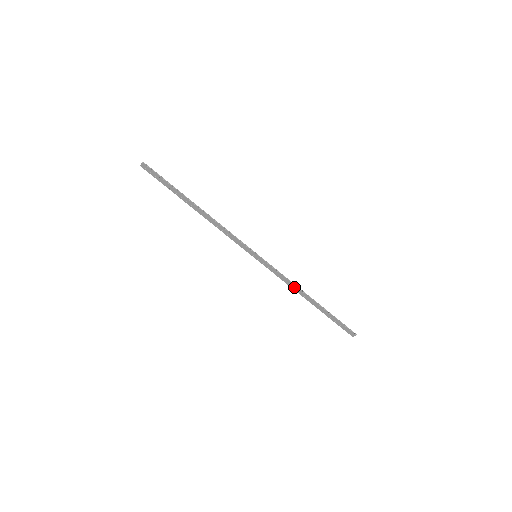
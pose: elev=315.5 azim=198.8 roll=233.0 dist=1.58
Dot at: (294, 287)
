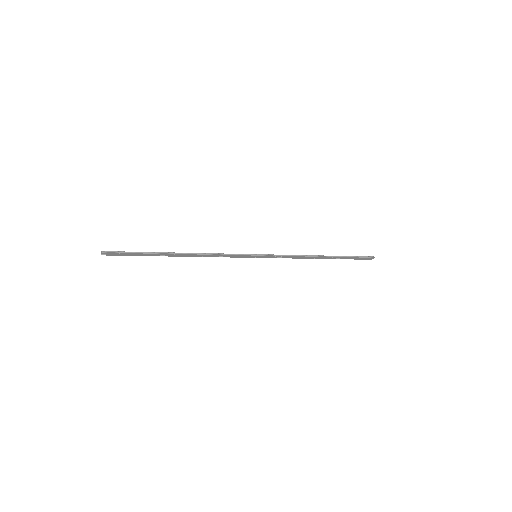
Dot at: (303, 257)
